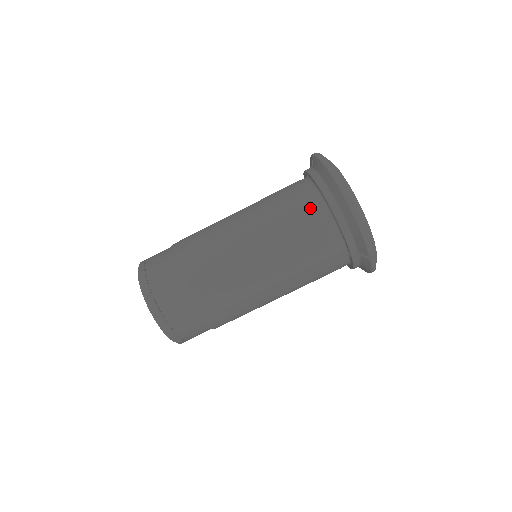
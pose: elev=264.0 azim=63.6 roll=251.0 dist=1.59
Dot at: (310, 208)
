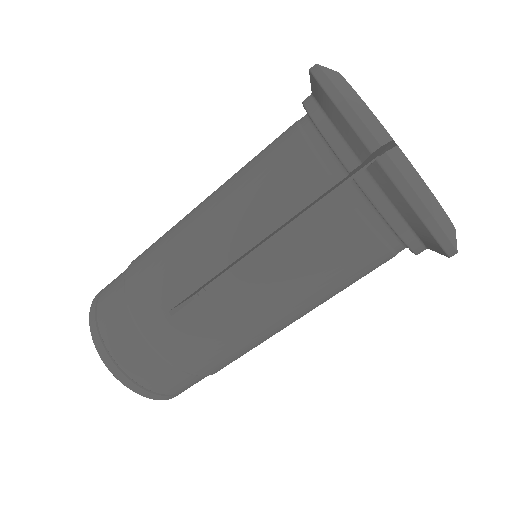
Dot at: (376, 254)
